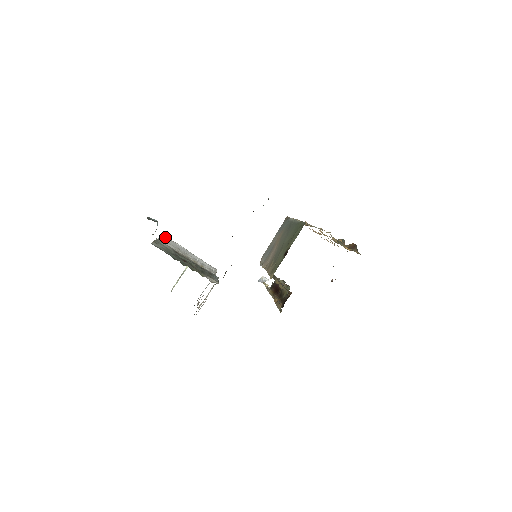
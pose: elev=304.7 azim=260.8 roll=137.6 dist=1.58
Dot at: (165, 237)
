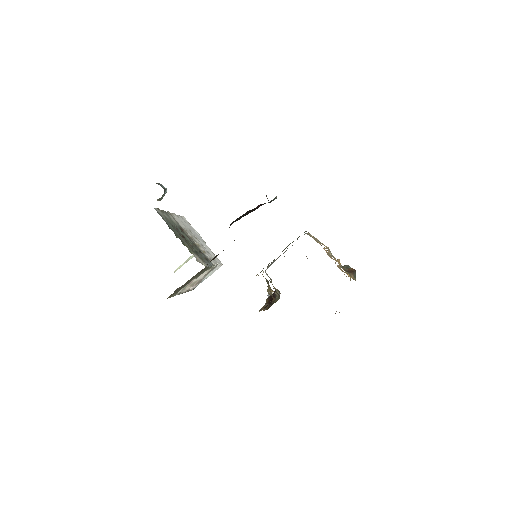
Dot at: (184, 219)
